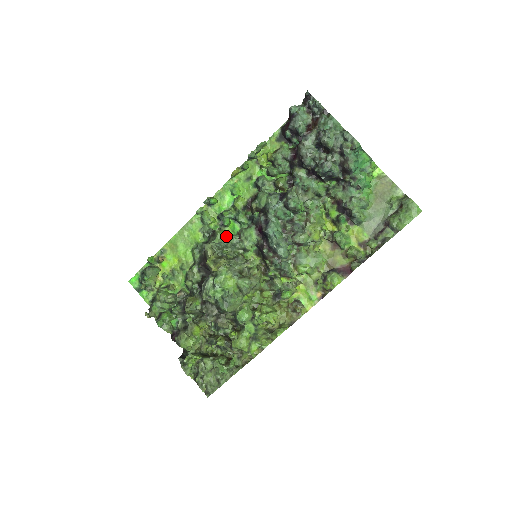
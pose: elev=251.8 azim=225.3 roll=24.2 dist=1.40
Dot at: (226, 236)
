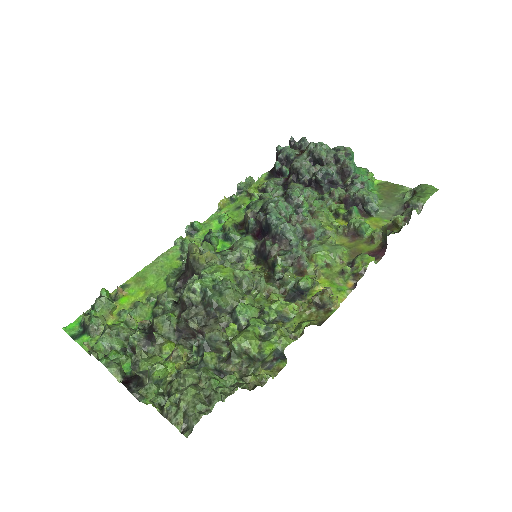
Dot at: (214, 250)
